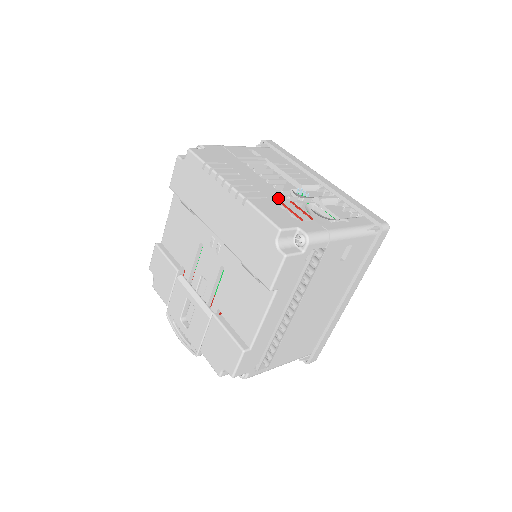
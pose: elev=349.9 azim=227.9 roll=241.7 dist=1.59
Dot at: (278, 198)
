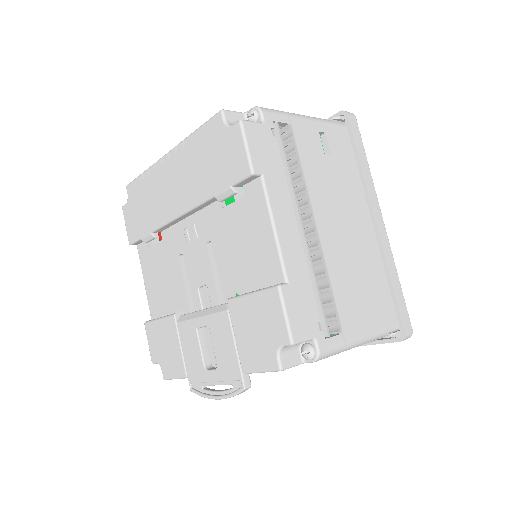
Dot at: occluded
